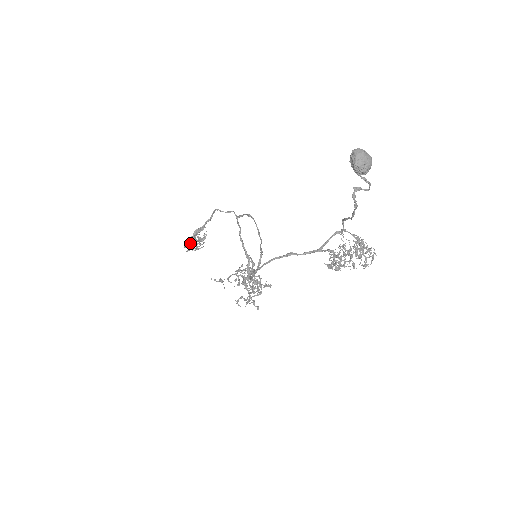
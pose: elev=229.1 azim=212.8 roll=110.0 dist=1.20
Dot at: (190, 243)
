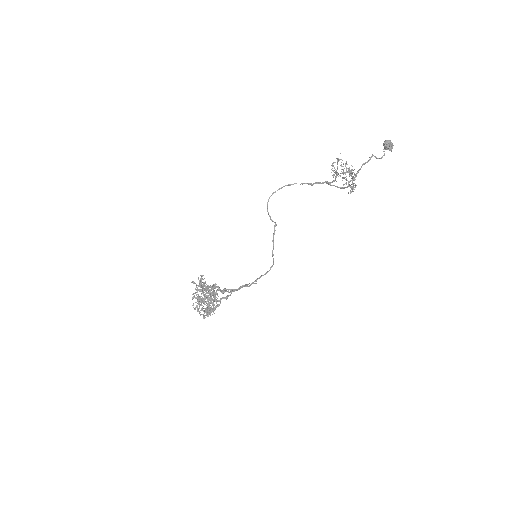
Dot at: occluded
